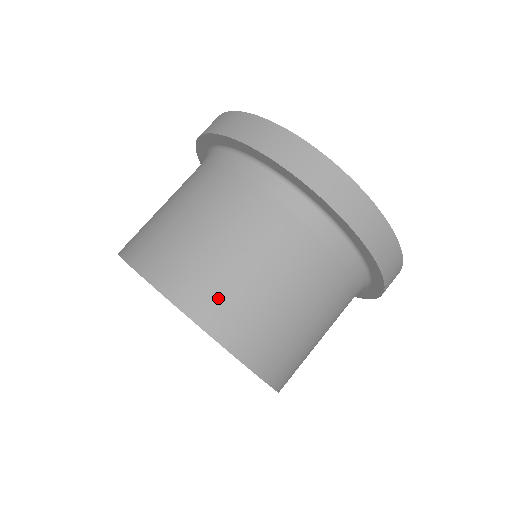
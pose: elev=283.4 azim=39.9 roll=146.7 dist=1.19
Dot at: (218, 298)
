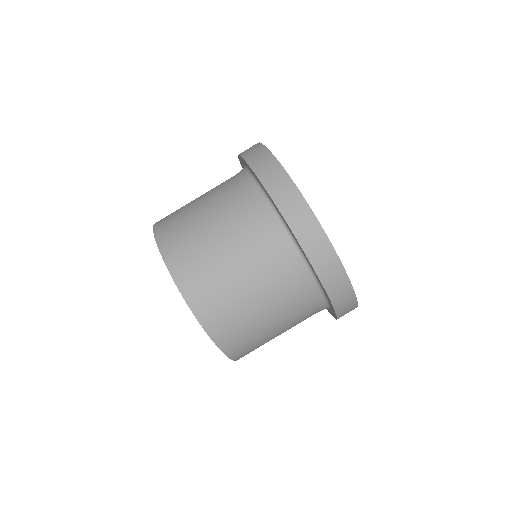
Dot at: (241, 340)
